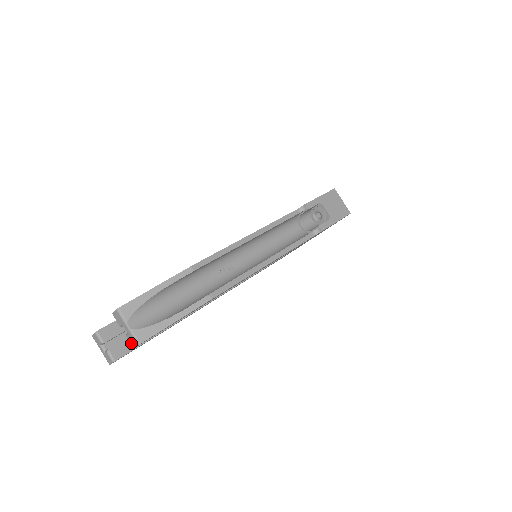
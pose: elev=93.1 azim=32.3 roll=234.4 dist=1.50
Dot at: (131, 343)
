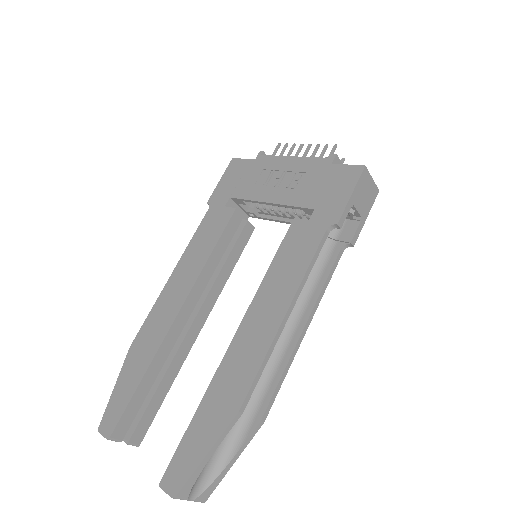
Dot at: occluded
